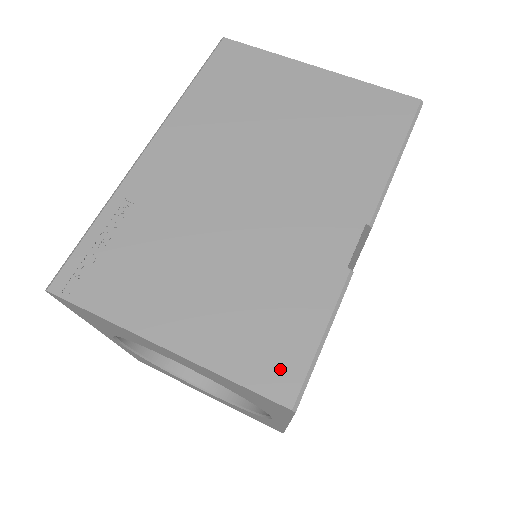
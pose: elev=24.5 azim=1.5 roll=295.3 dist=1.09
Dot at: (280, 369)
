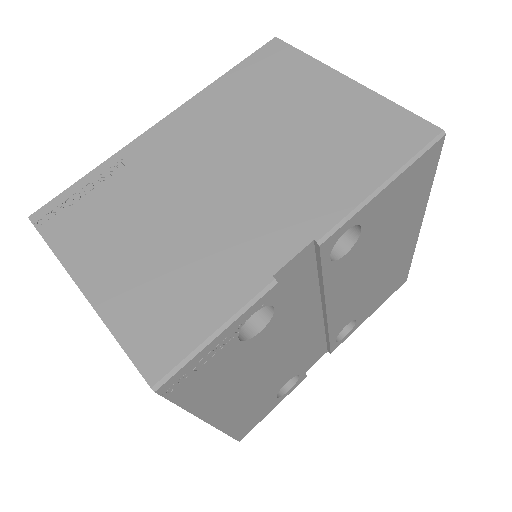
Dot at: (161, 347)
